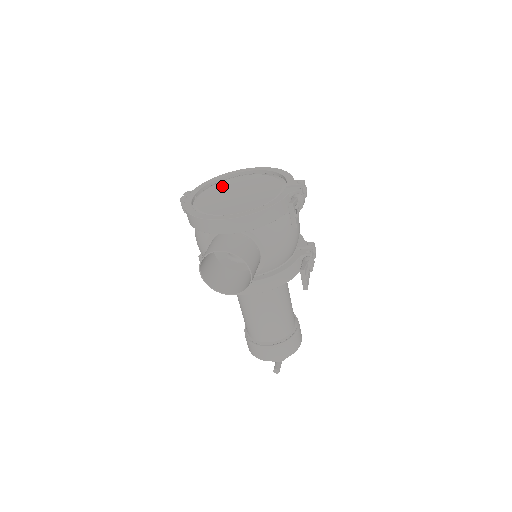
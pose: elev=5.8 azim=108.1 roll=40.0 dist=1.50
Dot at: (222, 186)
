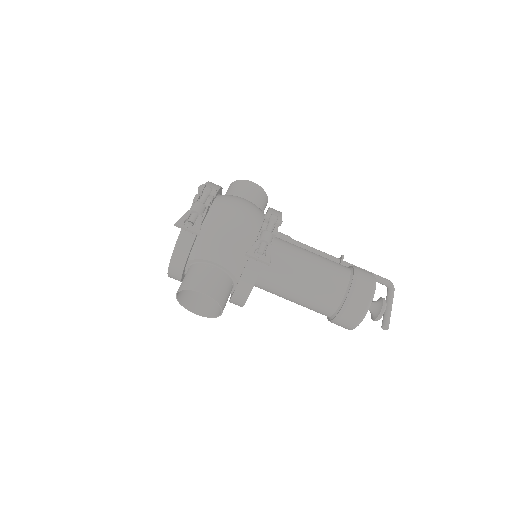
Dot at: occluded
